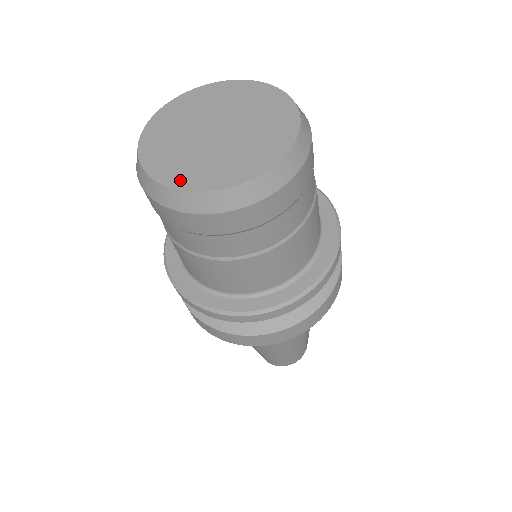
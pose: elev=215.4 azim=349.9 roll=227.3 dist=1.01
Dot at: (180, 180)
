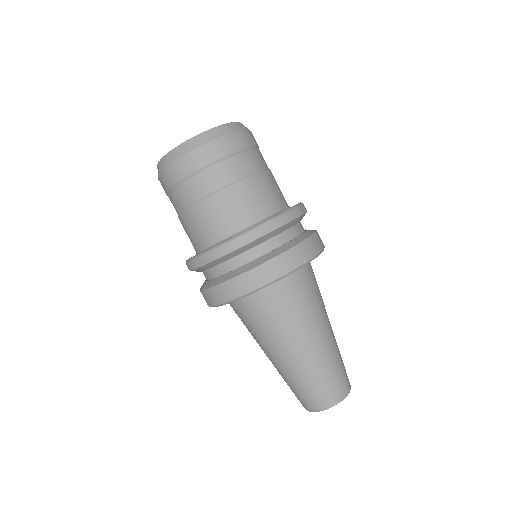
Dot at: occluded
